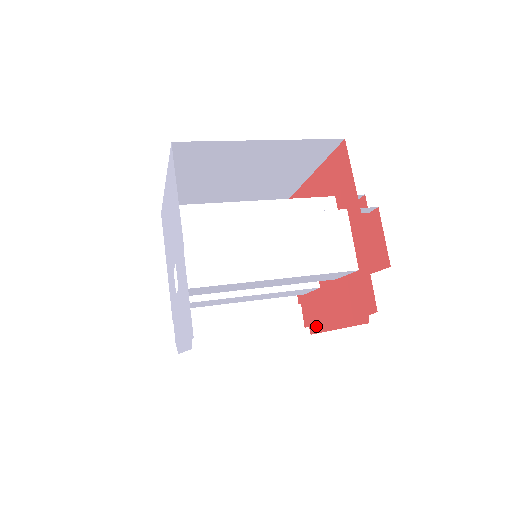
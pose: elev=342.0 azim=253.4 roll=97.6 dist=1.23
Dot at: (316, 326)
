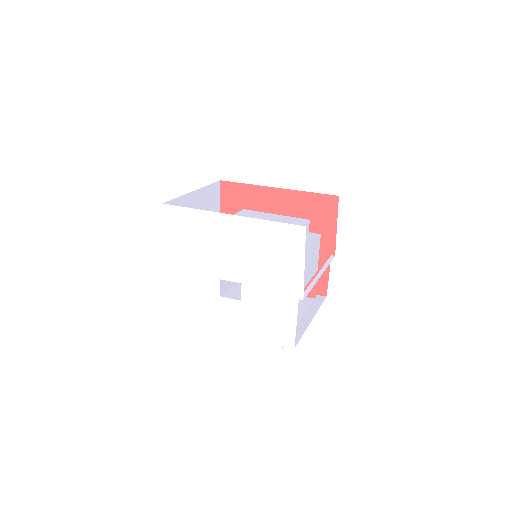
Dot at: occluded
